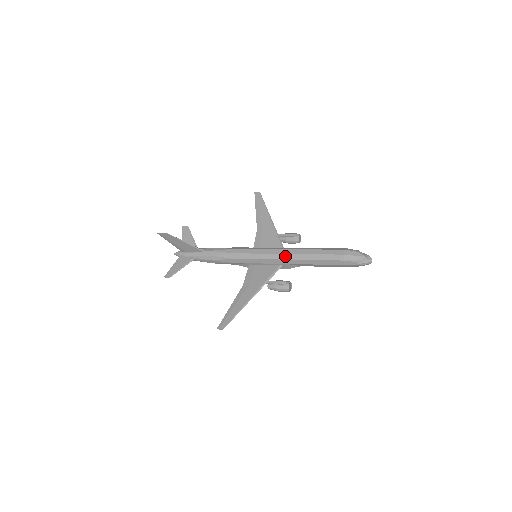
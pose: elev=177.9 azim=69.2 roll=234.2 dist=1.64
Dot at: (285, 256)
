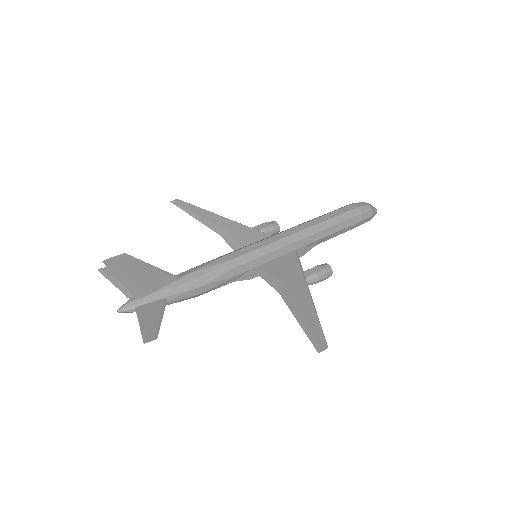
Dot at: (301, 234)
